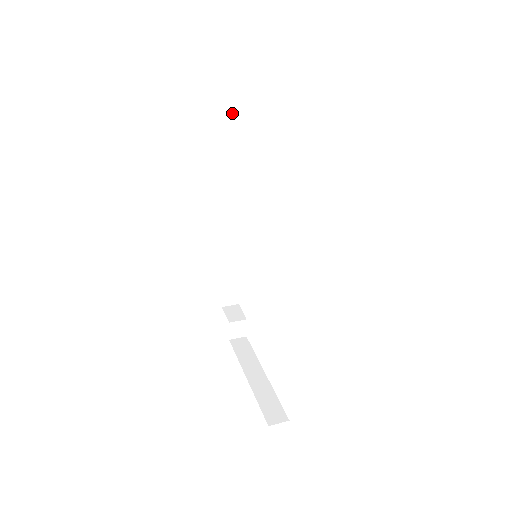
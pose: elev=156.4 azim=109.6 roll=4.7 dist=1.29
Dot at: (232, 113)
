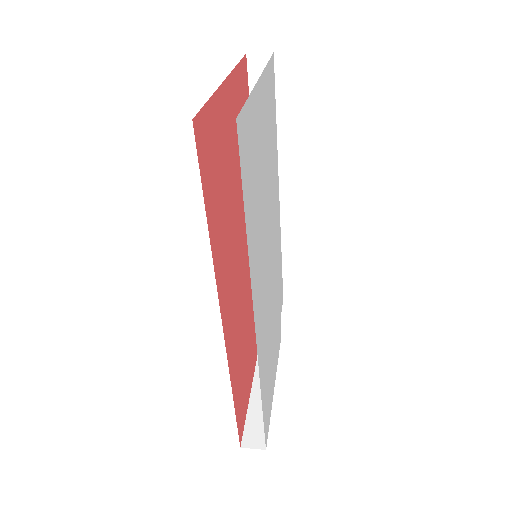
Dot at: occluded
